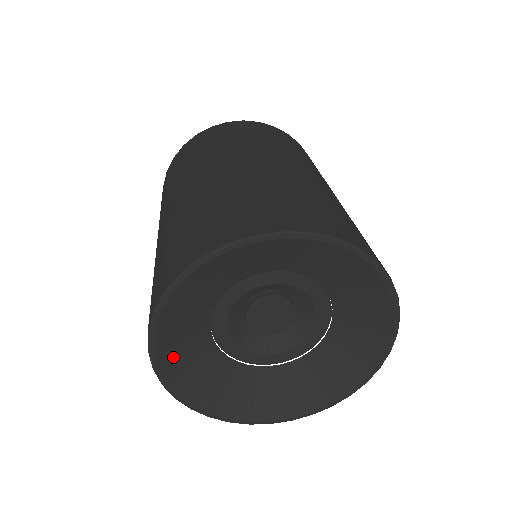
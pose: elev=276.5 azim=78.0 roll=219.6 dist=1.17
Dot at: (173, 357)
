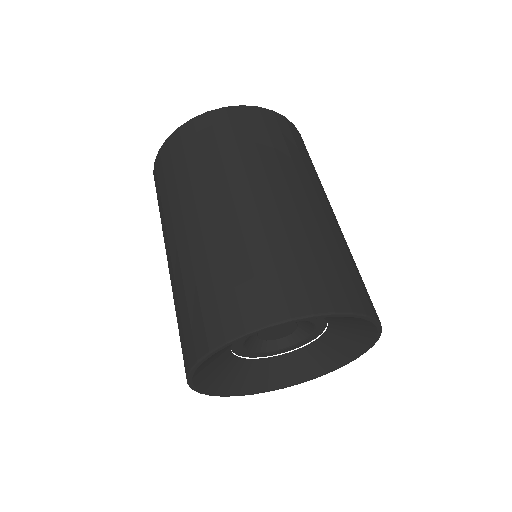
Dot at: (220, 384)
